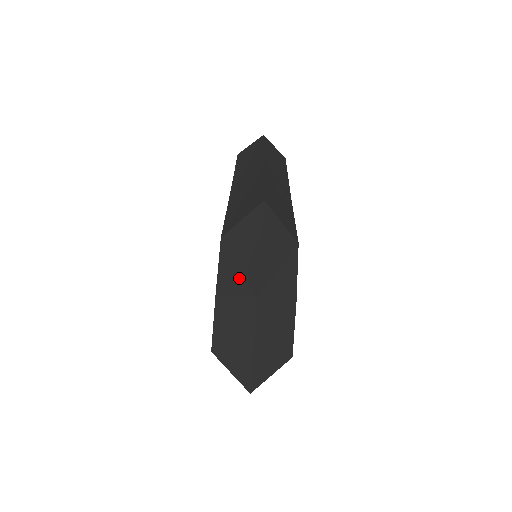
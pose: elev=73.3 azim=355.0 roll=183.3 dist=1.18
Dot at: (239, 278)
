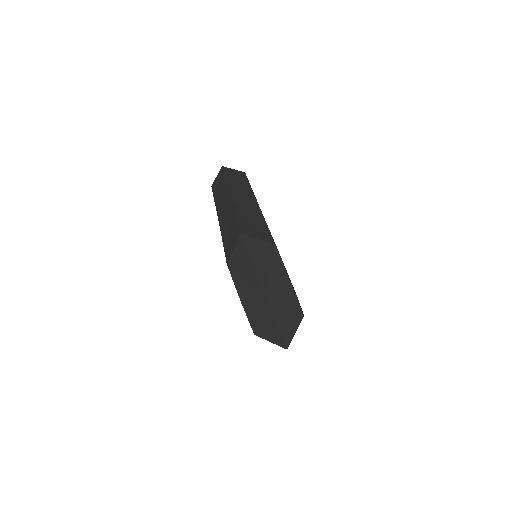
Dot at: (249, 286)
